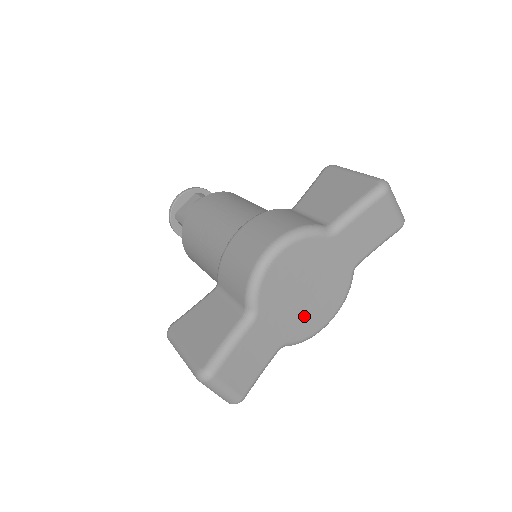
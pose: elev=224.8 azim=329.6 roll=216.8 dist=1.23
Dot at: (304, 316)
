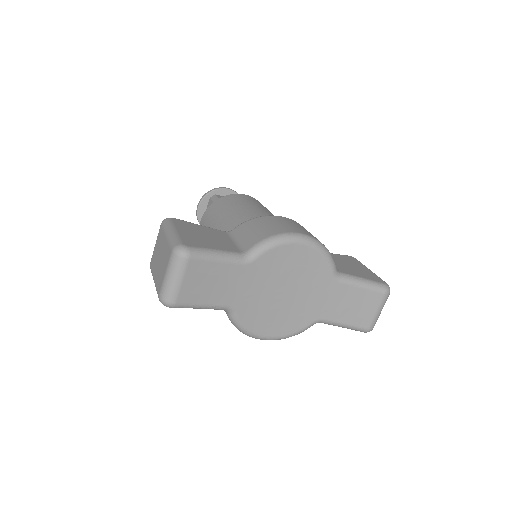
Dot at: (263, 309)
